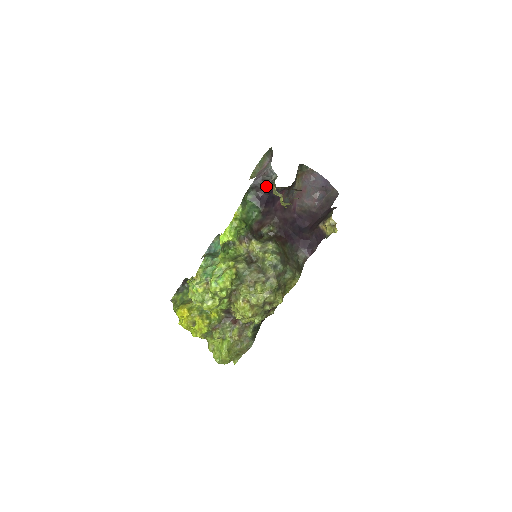
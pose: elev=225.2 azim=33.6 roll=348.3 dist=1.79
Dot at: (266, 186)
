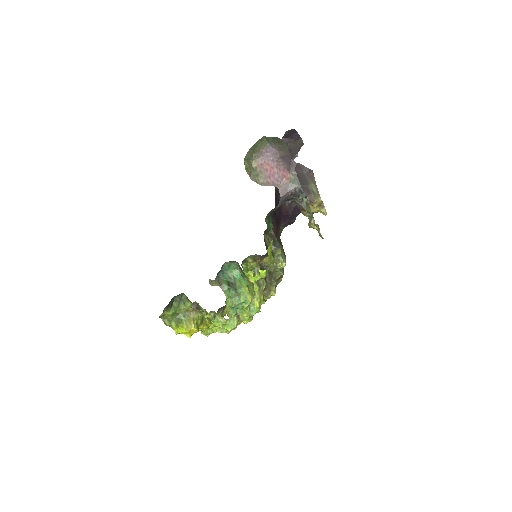
Dot at: occluded
